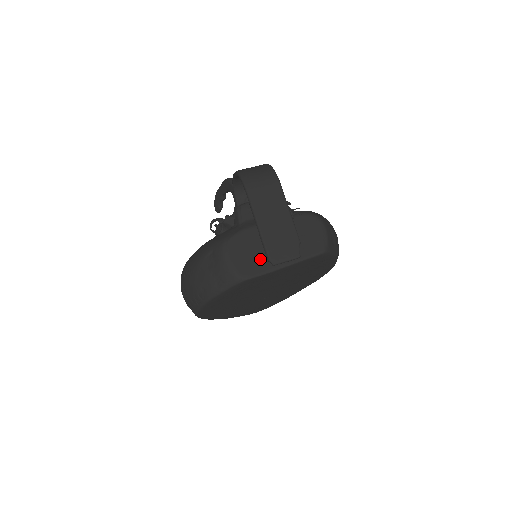
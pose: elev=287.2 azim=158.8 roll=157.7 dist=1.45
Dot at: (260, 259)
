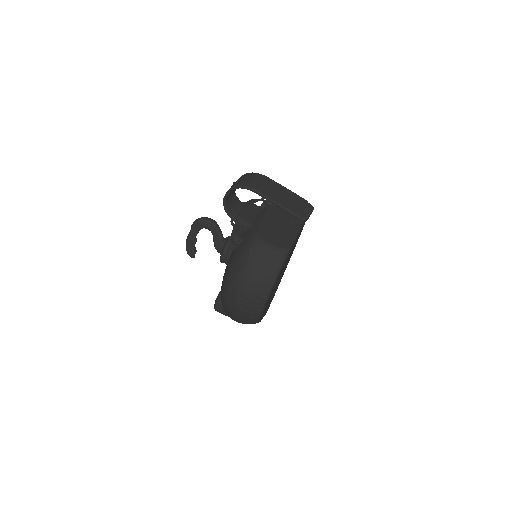
Dot at: (284, 234)
